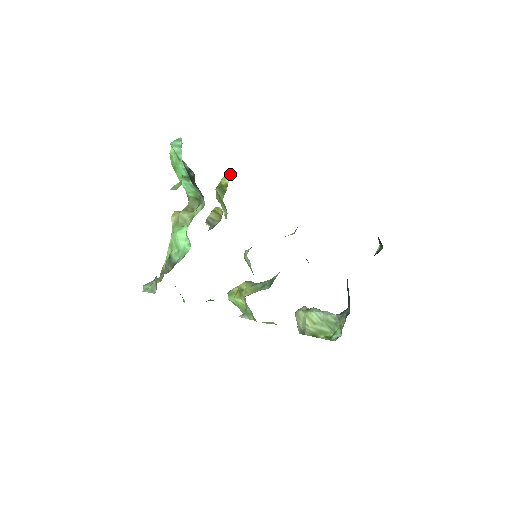
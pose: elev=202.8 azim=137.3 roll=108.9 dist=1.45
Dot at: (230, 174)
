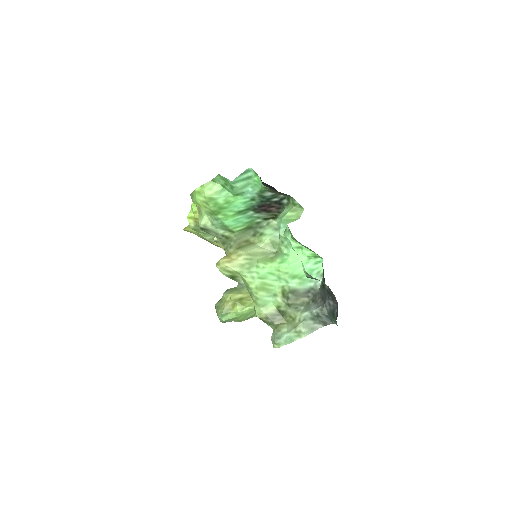
Dot at: occluded
